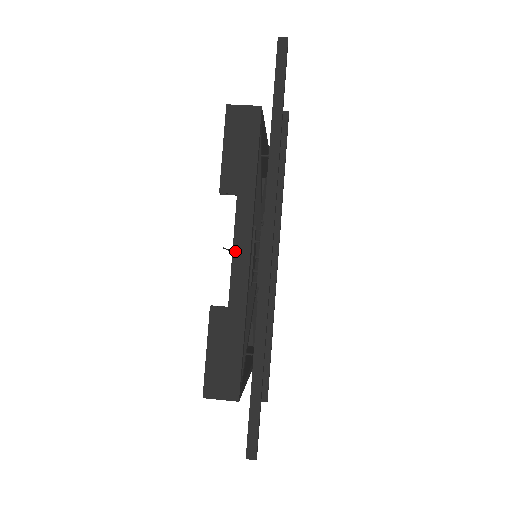
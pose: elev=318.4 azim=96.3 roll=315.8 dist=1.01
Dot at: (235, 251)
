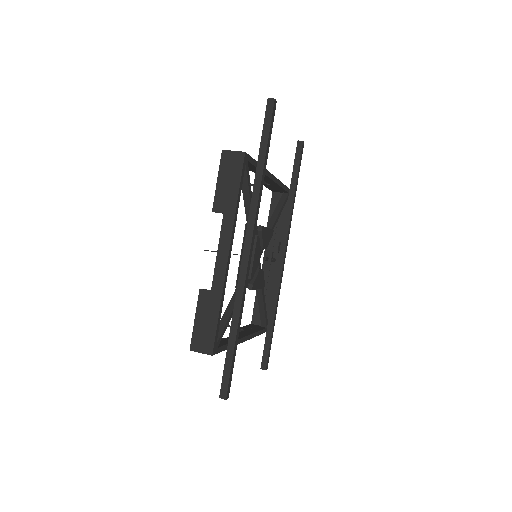
Dot at: (219, 253)
